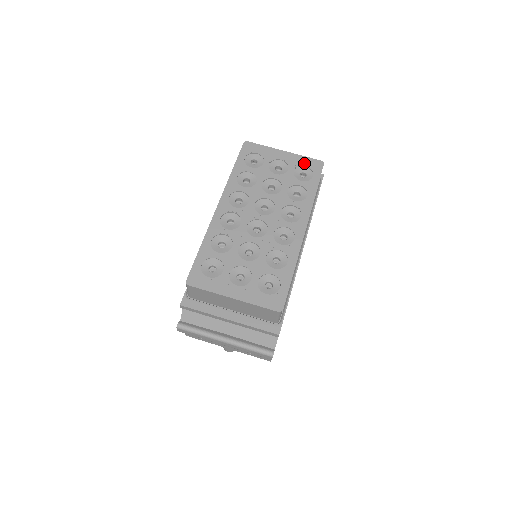
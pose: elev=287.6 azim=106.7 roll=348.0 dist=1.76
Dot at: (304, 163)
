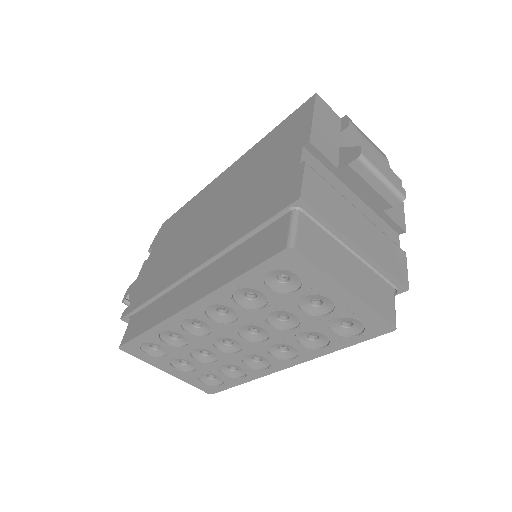
Dot at: (363, 318)
